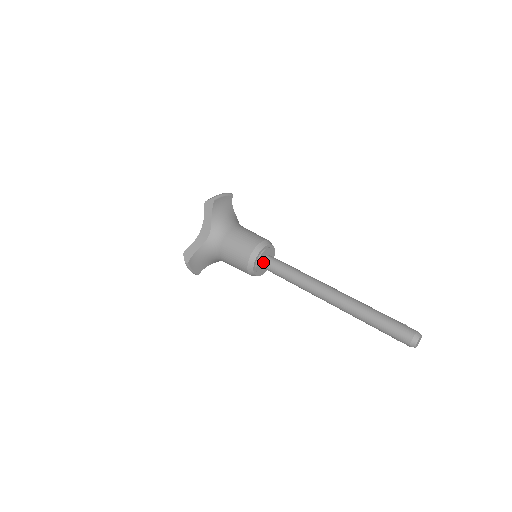
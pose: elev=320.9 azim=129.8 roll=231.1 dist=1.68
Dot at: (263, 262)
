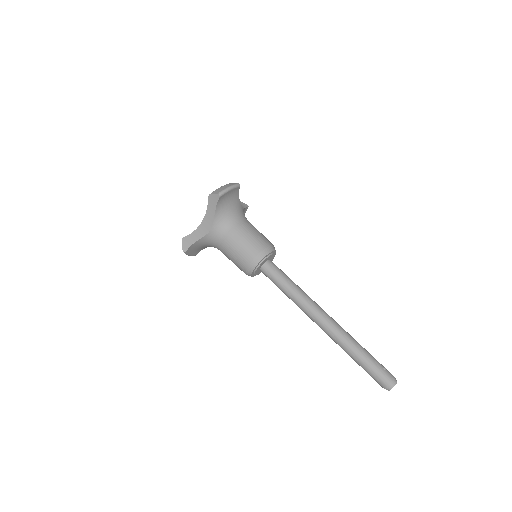
Dot at: (262, 268)
